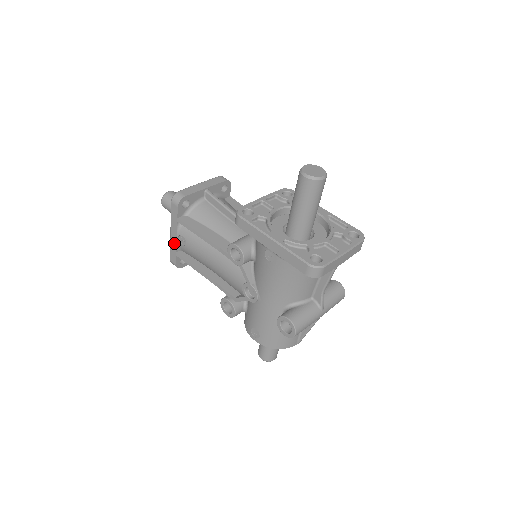
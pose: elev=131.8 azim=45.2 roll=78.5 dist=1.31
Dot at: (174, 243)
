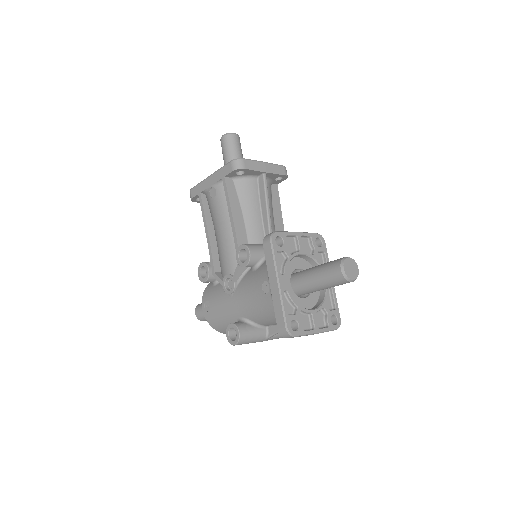
Dot at: (205, 186)
